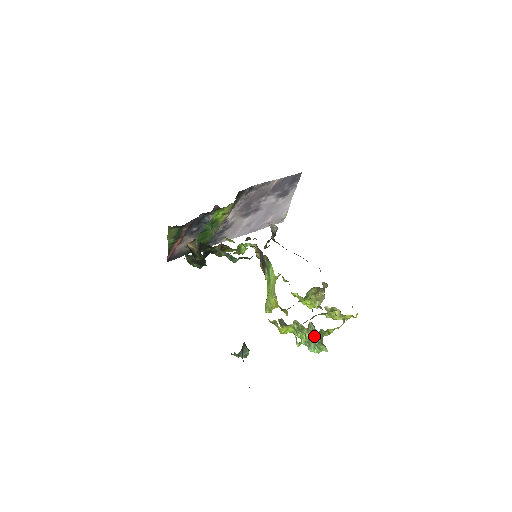
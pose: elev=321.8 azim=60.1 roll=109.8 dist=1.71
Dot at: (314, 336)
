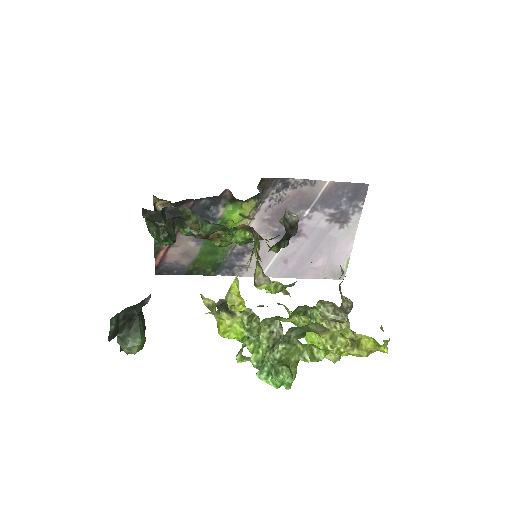
Dot at: (275, 346)
